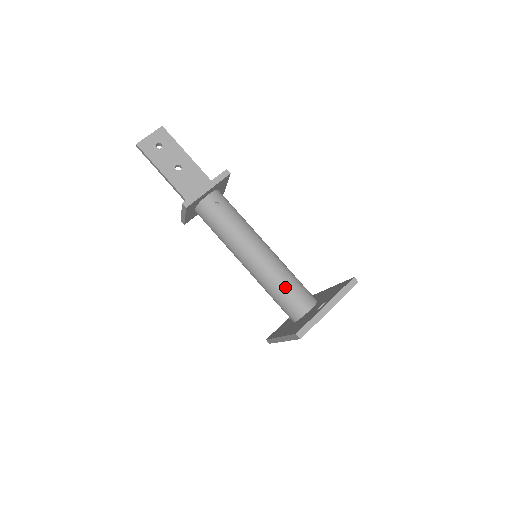
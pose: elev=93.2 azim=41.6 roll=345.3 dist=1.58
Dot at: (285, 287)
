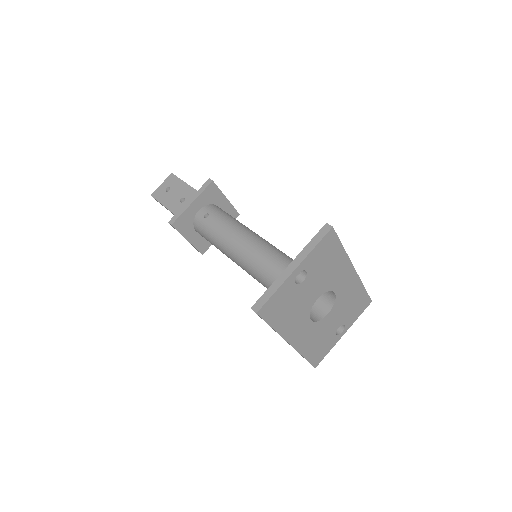
Dot at: (278, 275)
